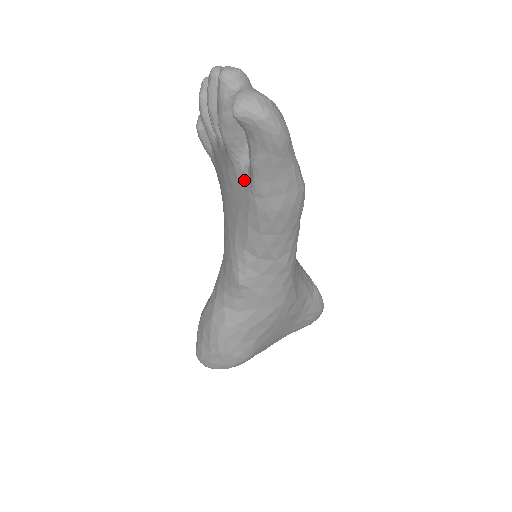
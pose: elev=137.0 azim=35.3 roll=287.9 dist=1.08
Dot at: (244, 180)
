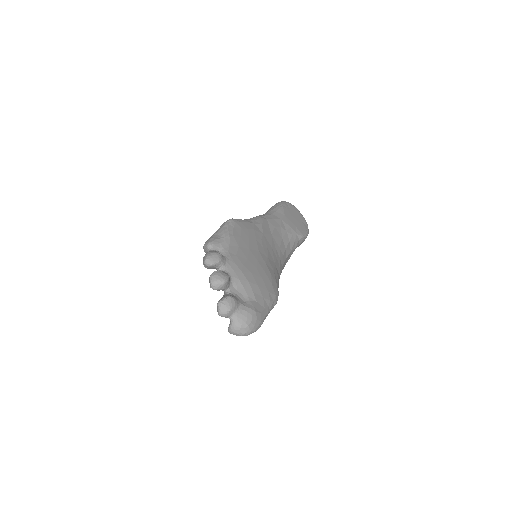
Dot at: occluded
